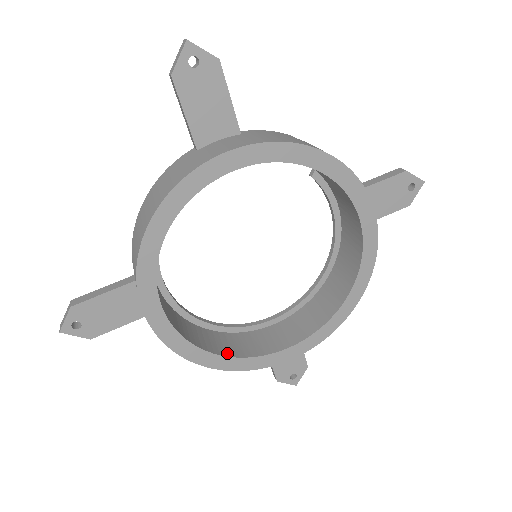
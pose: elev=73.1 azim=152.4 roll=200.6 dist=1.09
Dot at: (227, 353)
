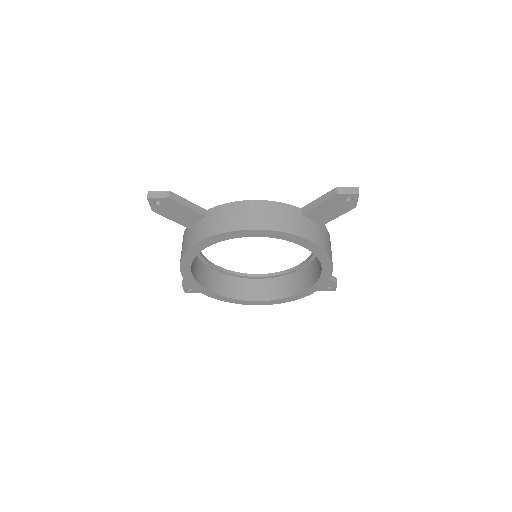
Dot at: (194, 274)
